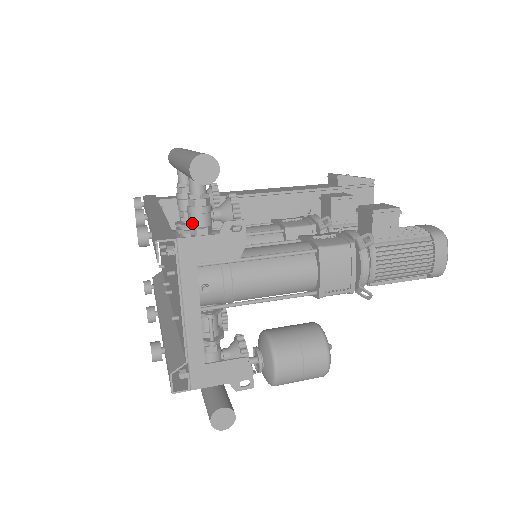
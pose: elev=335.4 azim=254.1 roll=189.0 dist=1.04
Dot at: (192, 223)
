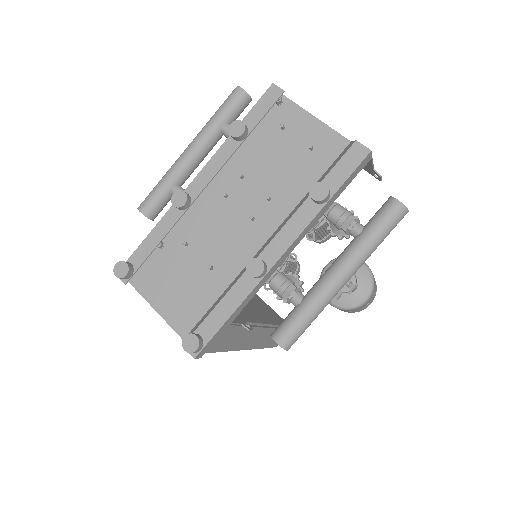
Dot at: occluded
